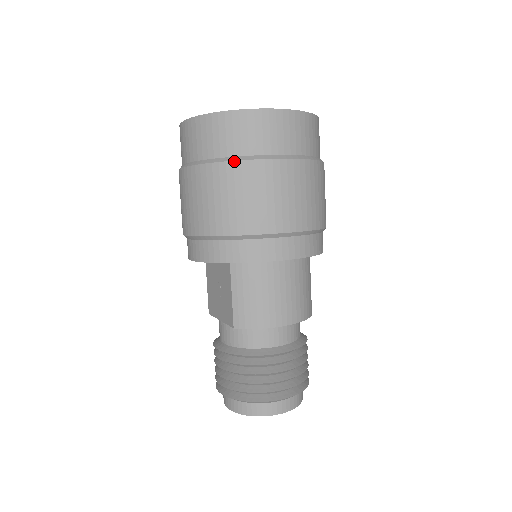
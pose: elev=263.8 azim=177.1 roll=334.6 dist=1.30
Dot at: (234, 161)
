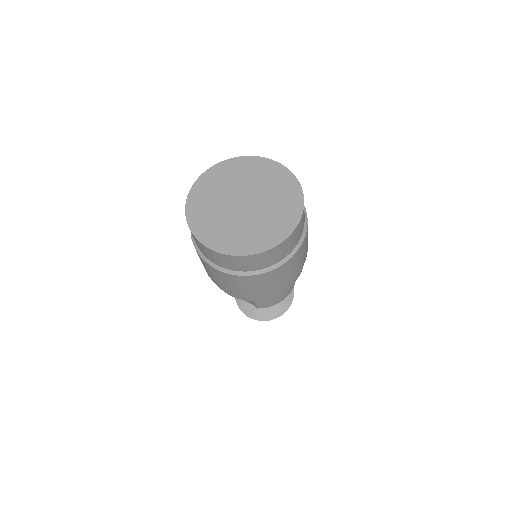
Dot at: (258, 275)
